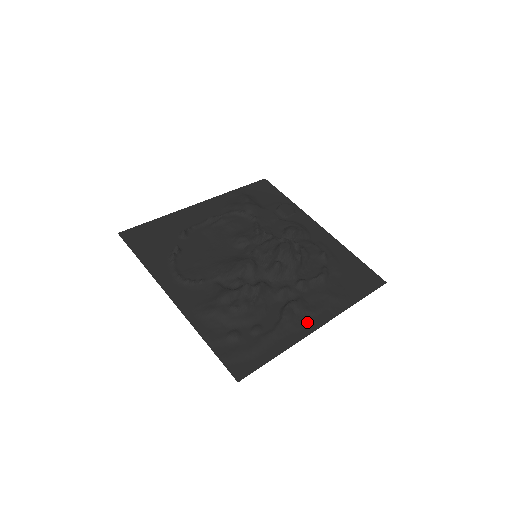
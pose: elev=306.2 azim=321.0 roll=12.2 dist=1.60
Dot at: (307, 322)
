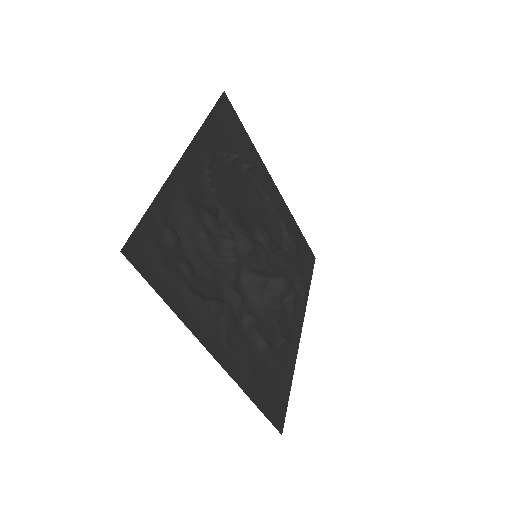
Dot at: (215, 338)
